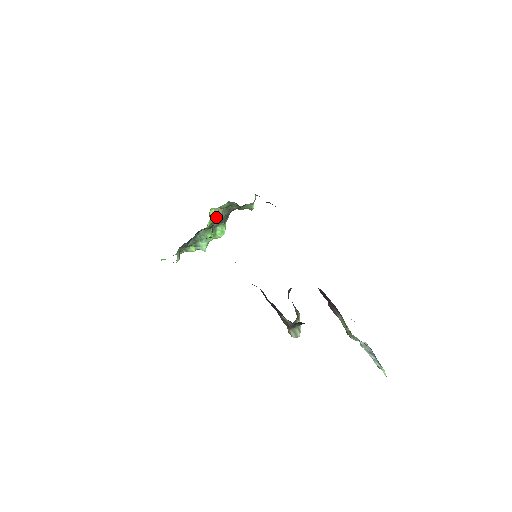
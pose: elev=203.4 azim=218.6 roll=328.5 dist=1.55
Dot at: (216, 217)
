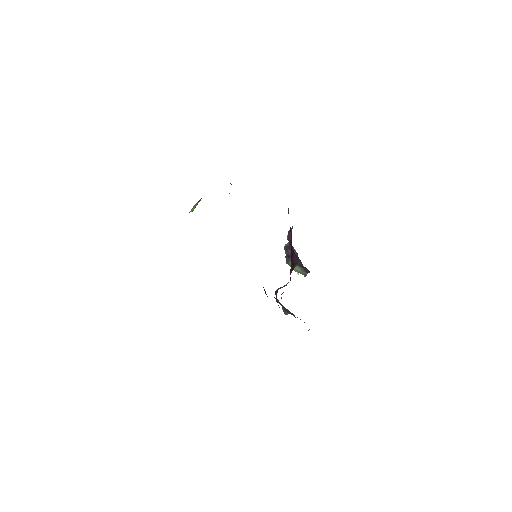
Dot at: (194, 208)
